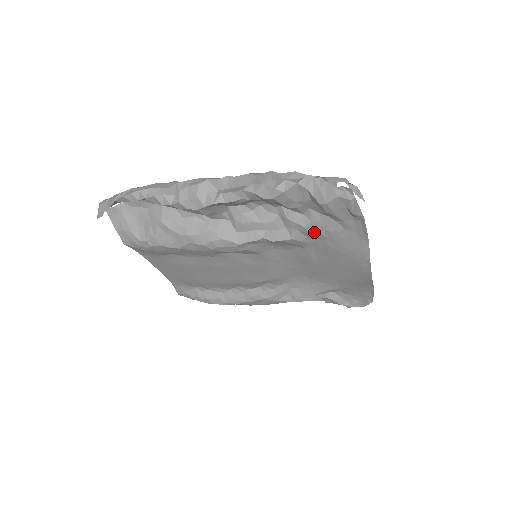
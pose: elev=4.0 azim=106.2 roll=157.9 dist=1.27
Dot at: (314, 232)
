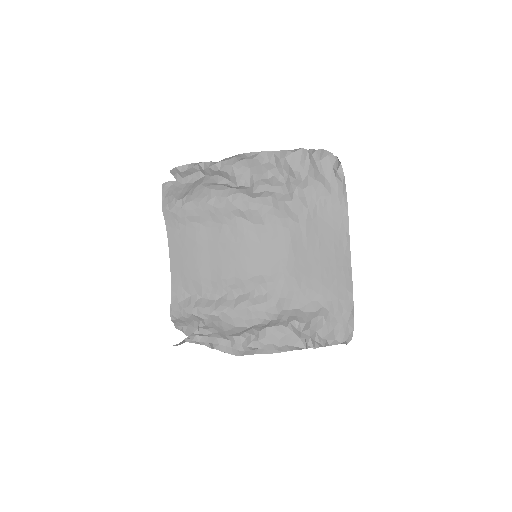
Dot at: (309, 196)
